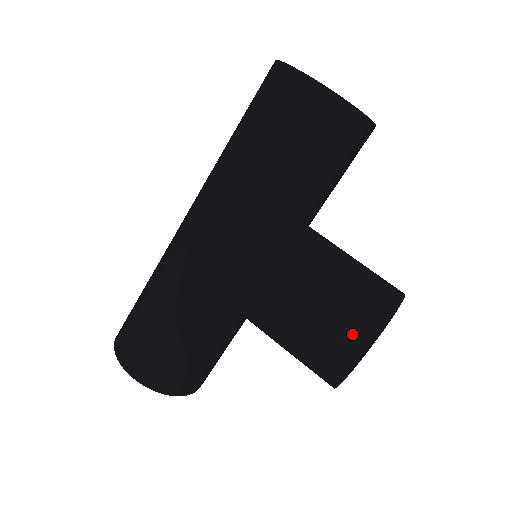
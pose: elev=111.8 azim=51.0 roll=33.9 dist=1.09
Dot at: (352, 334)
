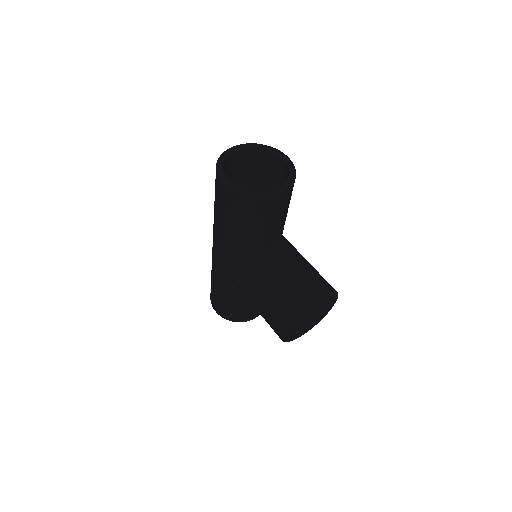
Dot at: (276, 322)
